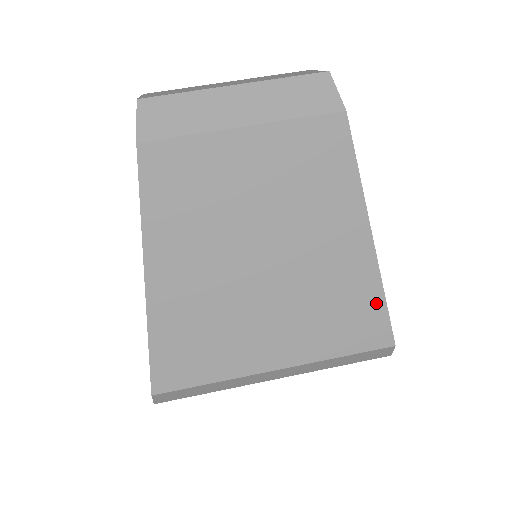
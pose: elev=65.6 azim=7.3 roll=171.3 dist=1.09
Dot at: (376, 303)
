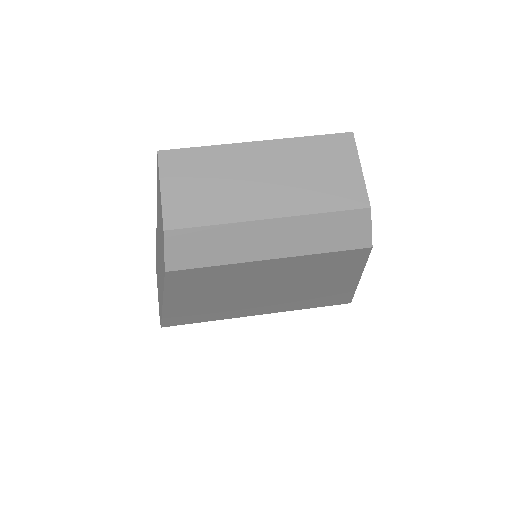
Dot at: (346, 295)
